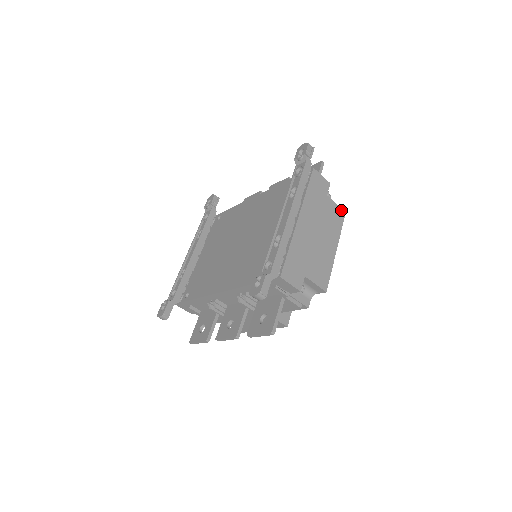
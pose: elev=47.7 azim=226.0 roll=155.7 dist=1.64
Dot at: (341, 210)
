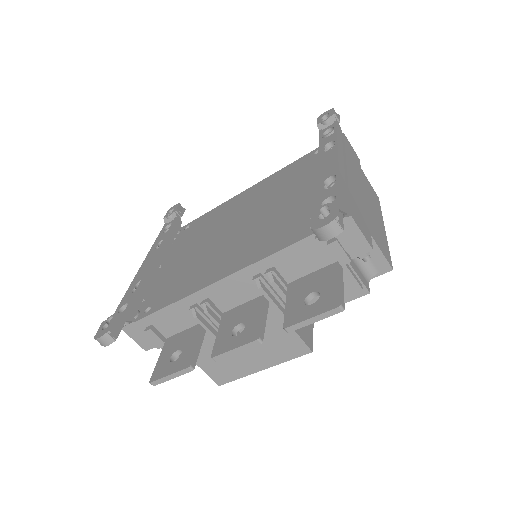
Dot at: (375, 192)
